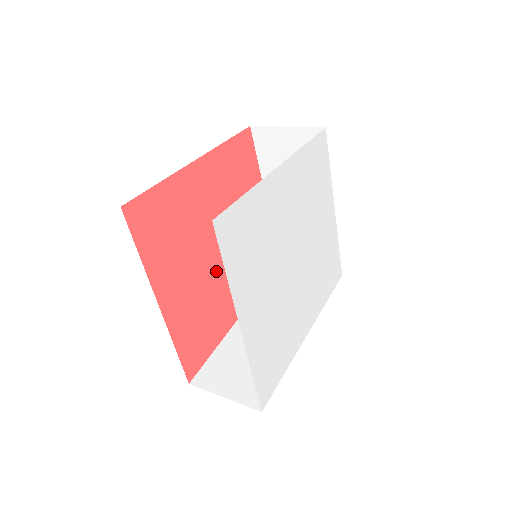
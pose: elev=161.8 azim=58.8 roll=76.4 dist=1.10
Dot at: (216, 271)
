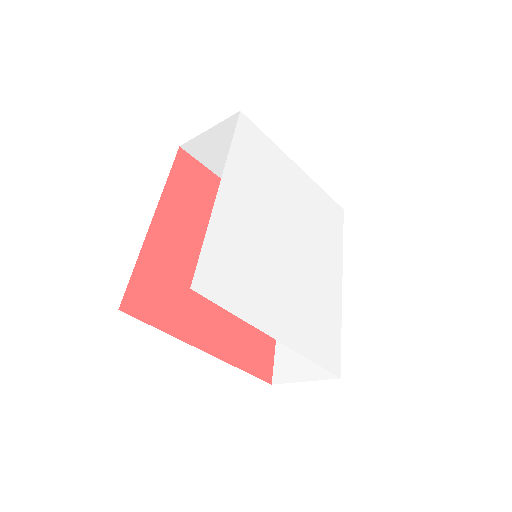
Dot at: occluded
